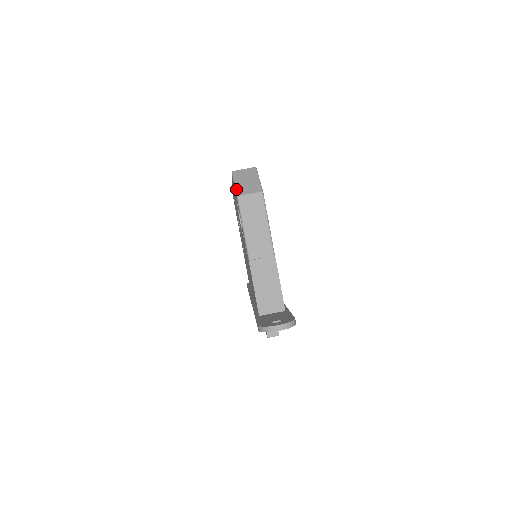
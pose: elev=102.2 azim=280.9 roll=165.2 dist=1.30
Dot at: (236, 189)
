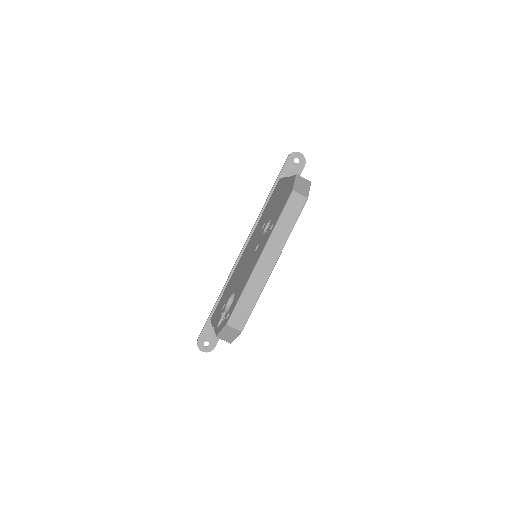
Dot at: (219, 334)
